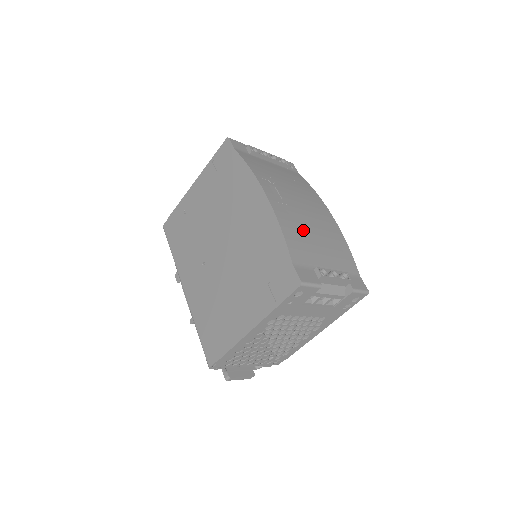
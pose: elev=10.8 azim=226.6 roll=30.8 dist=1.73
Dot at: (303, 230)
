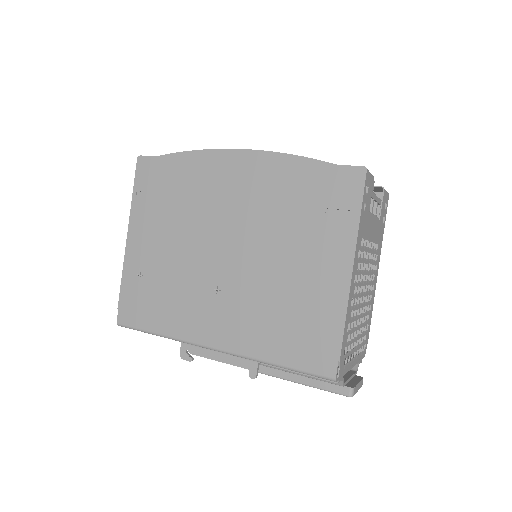
Dot at: occluded
